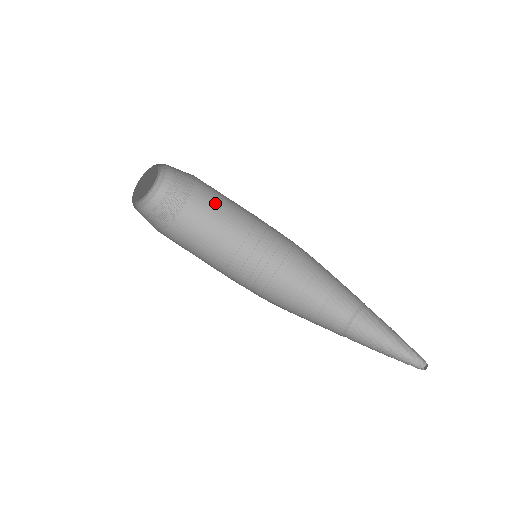
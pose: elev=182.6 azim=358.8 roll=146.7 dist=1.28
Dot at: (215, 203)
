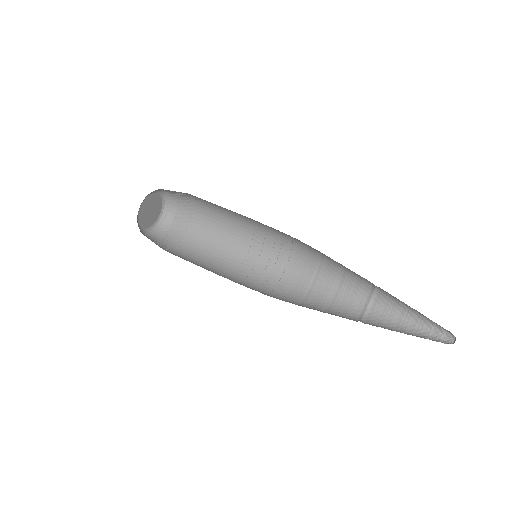
Dot at: (210, 202)
